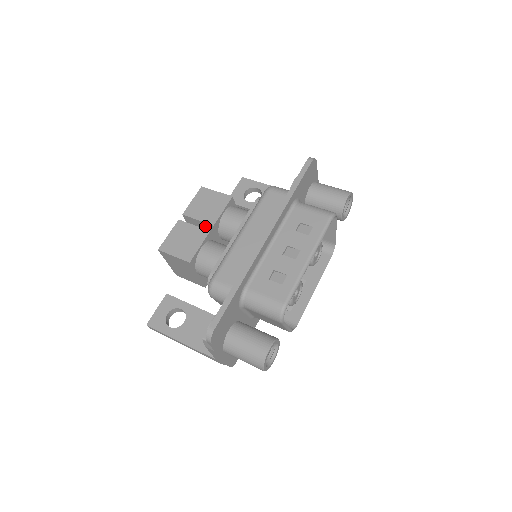
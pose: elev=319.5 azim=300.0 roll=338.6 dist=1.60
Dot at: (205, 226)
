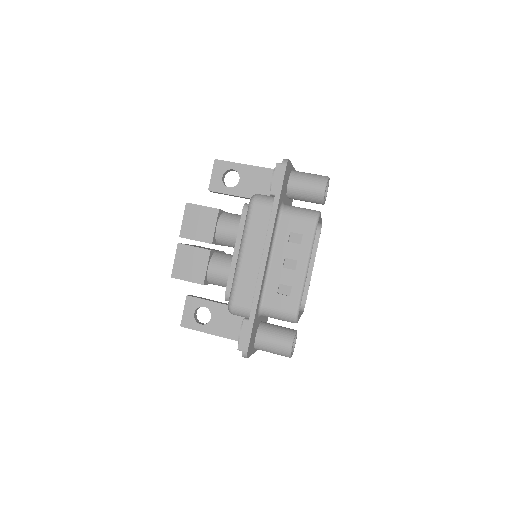
Dot at: occluded
